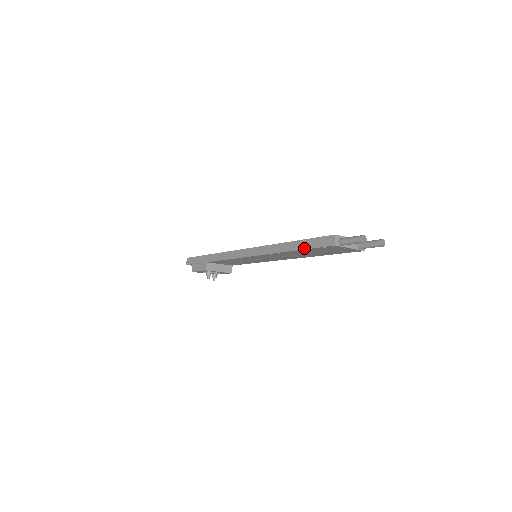
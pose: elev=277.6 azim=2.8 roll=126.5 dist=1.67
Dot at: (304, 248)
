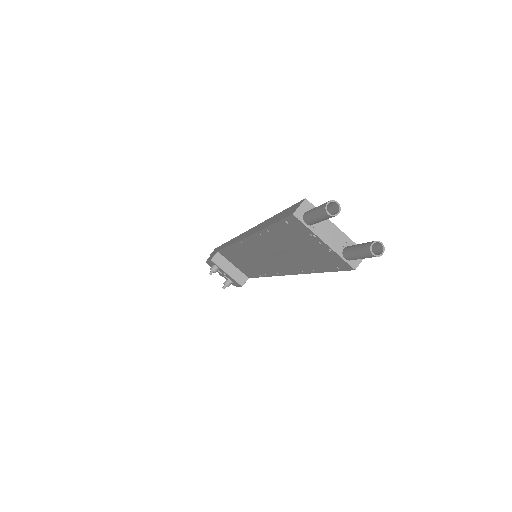
Dot at: (270, 223)
